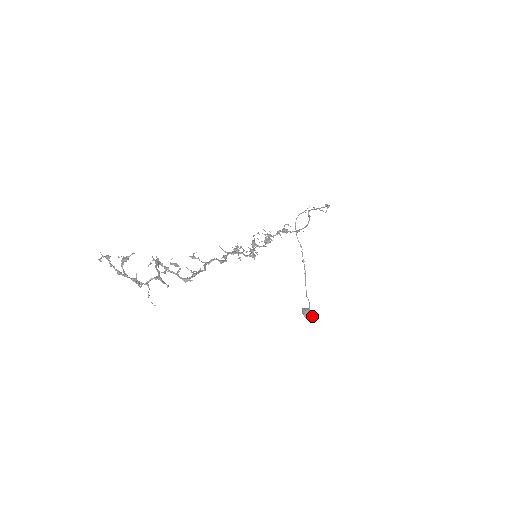
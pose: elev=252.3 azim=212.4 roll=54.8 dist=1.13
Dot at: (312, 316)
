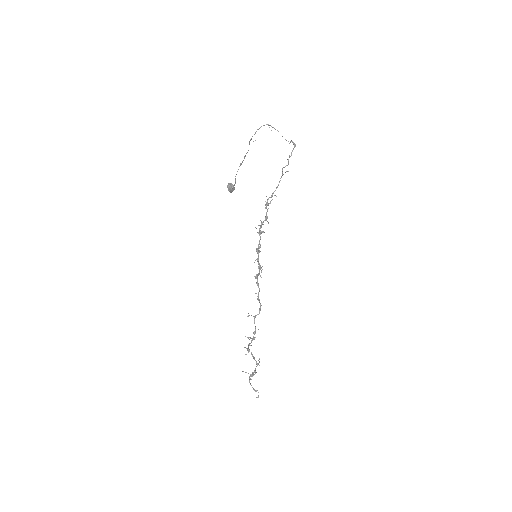
Dot at: occluded
